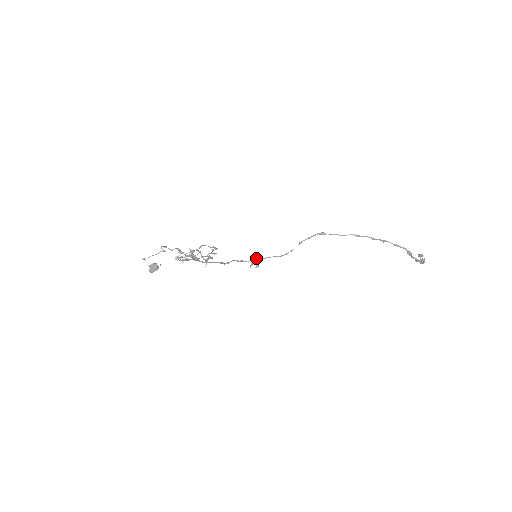
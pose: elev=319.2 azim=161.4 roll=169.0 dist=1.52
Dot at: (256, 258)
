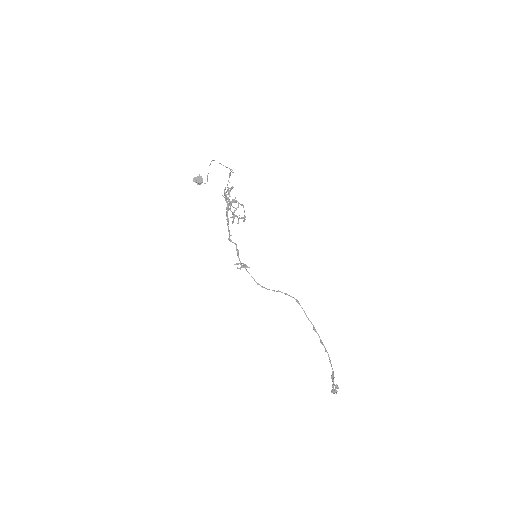
Dot at: (245, 264)
